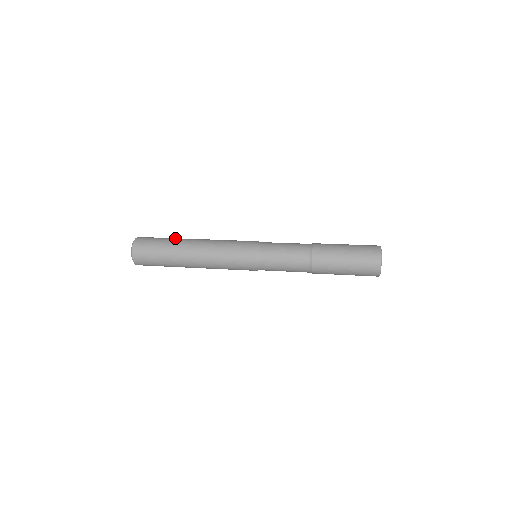
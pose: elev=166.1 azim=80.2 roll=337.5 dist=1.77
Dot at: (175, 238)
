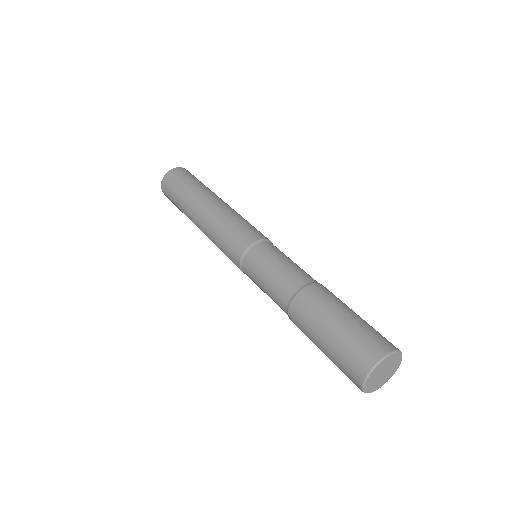
Dot at: occluded
